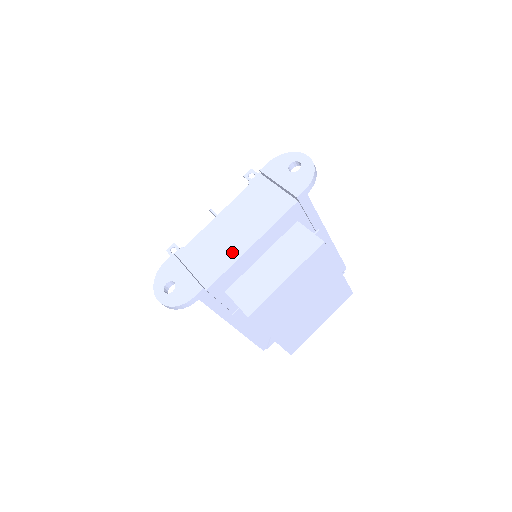
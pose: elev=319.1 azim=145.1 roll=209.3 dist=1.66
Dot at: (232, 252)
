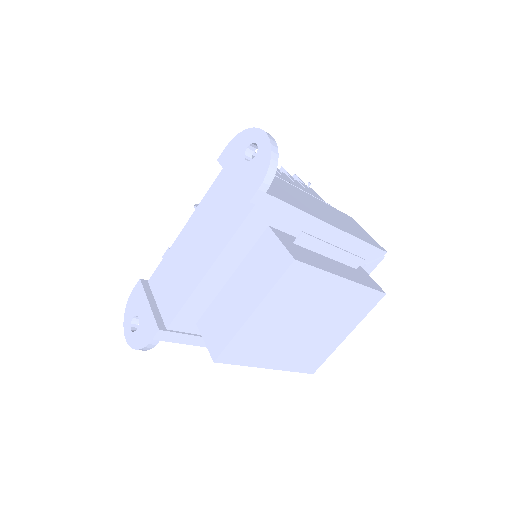
Dot at: (190, 279)
